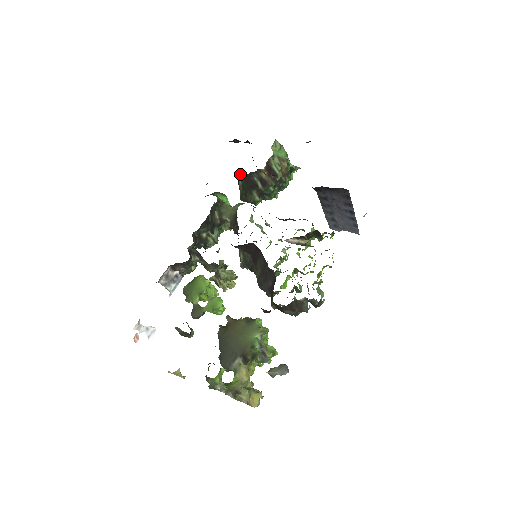
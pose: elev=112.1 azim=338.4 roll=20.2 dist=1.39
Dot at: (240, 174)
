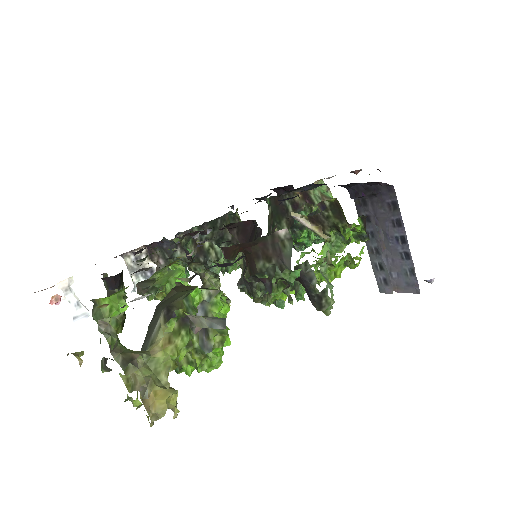
Dot at: (271, 197)
